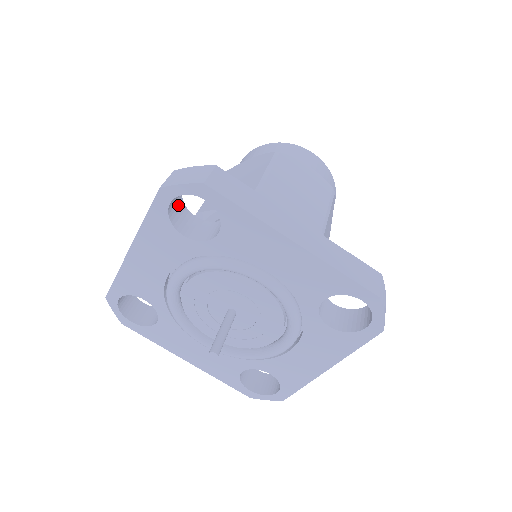
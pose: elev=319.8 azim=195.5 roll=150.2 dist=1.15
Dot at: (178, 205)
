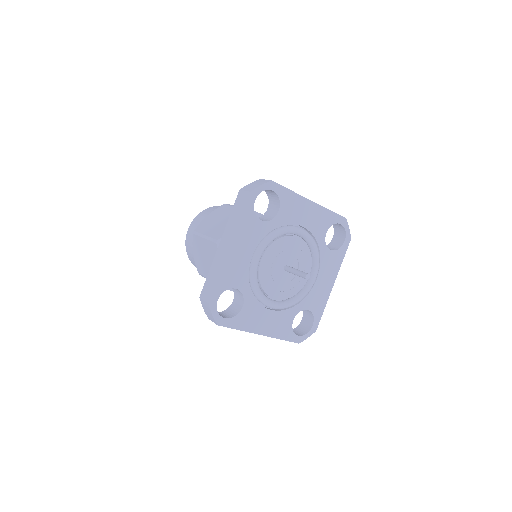
Dot at: occluded
